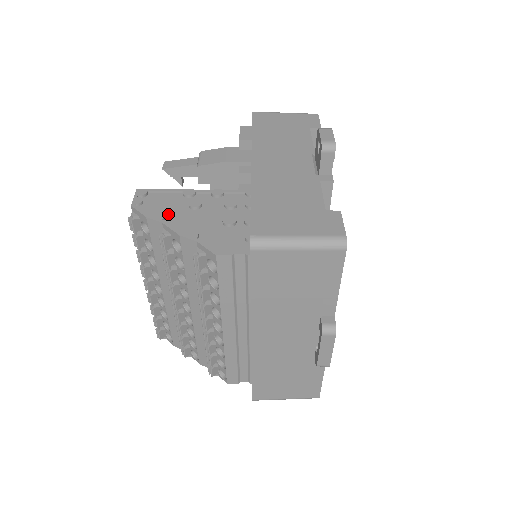
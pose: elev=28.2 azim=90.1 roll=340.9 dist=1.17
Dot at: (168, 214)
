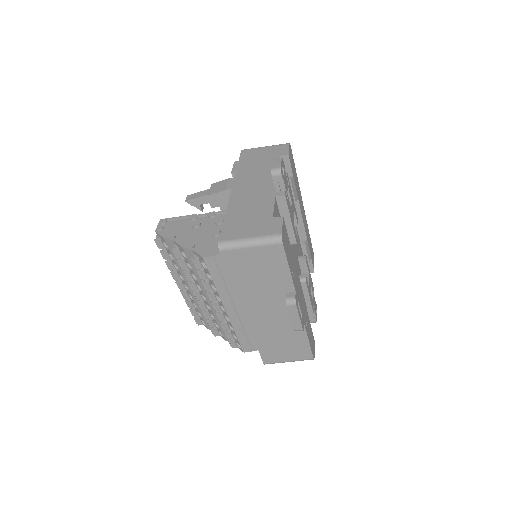
Dot at: (178, 234)
